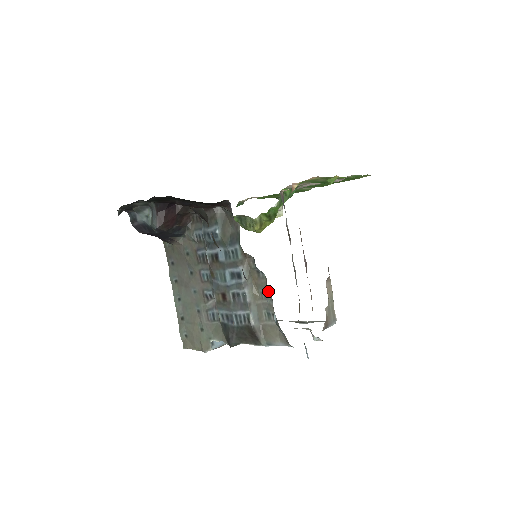
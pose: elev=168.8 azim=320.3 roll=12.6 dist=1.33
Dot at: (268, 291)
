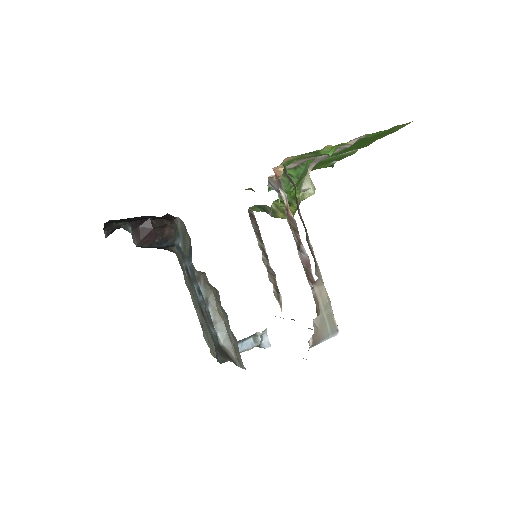
Dot at: (224, 310)
